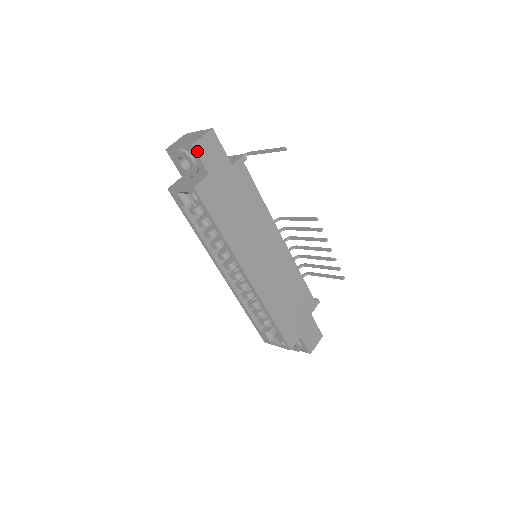
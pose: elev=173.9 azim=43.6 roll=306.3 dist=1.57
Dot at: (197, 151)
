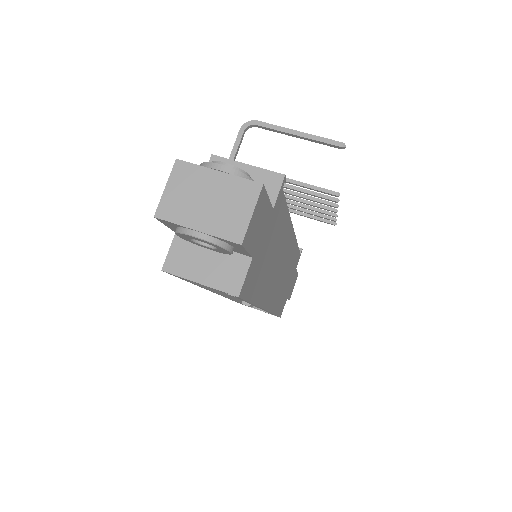
Dot at: (245, 245)
